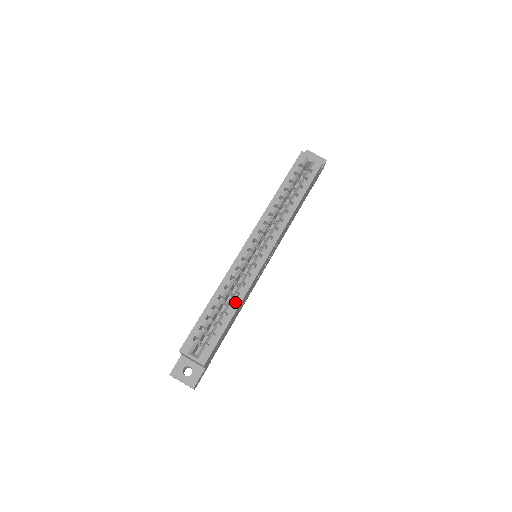
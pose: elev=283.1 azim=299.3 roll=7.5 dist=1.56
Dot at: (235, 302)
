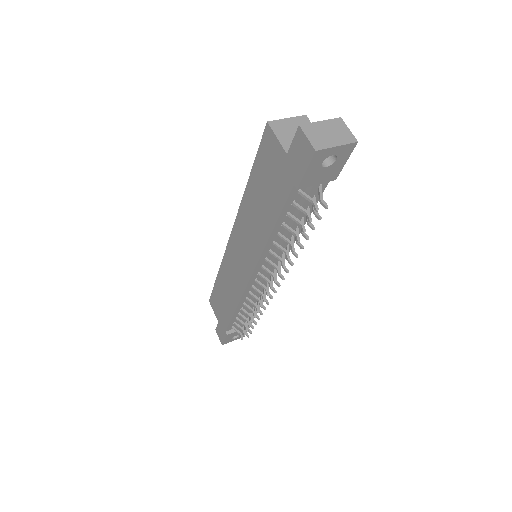
Dot at: occluded
